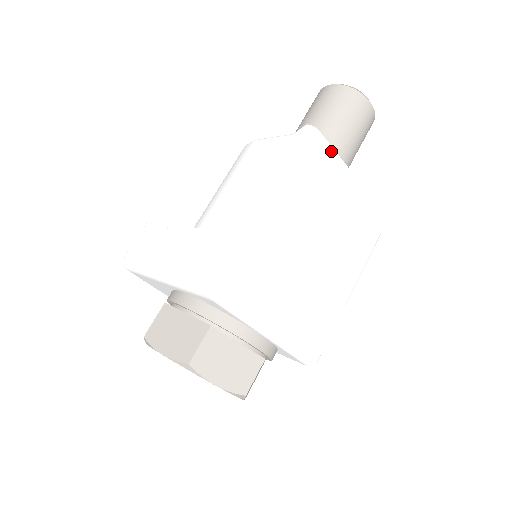
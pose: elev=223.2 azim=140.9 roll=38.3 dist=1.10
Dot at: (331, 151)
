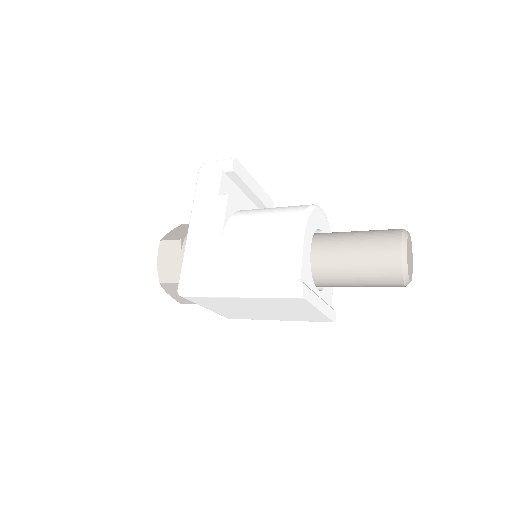
Dot at: (308, 303)
